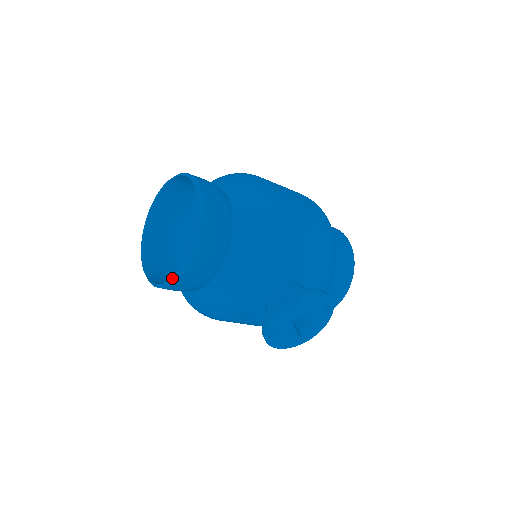
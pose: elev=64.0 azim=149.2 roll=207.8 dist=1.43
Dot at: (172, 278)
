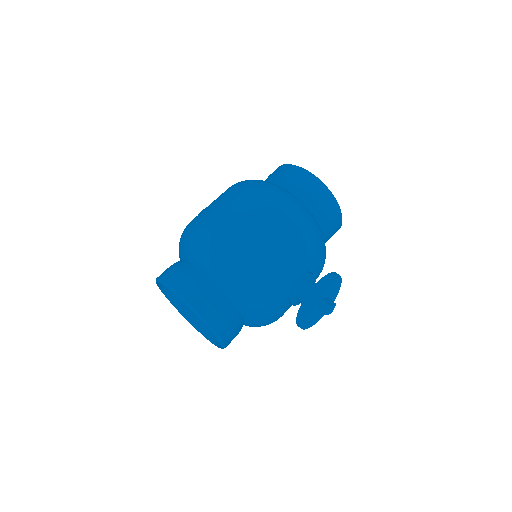
Dot at: occluded
